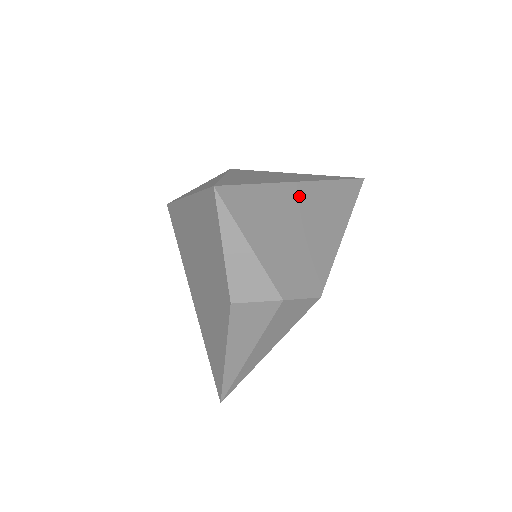
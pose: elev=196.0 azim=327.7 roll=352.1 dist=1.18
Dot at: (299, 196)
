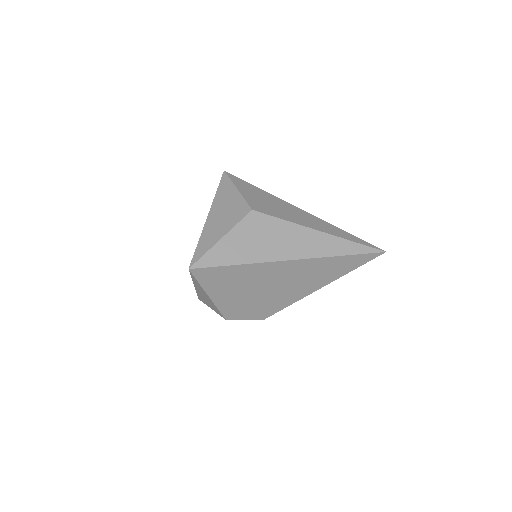
Dot at: (279, 269)
